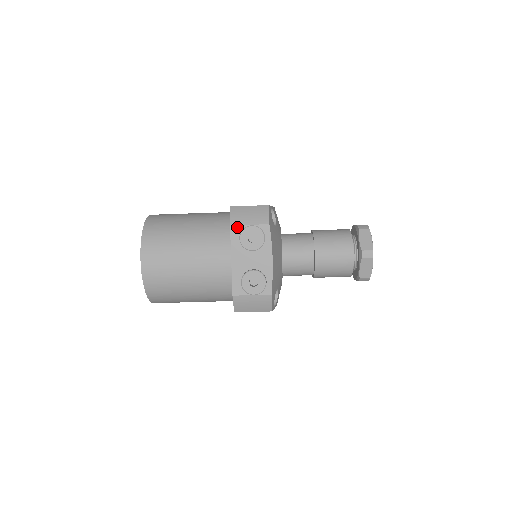
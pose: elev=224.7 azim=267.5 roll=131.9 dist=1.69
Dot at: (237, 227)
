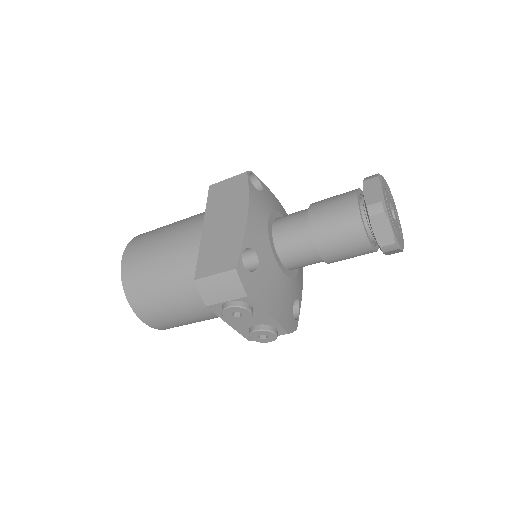
Dot at: (214, 306)
